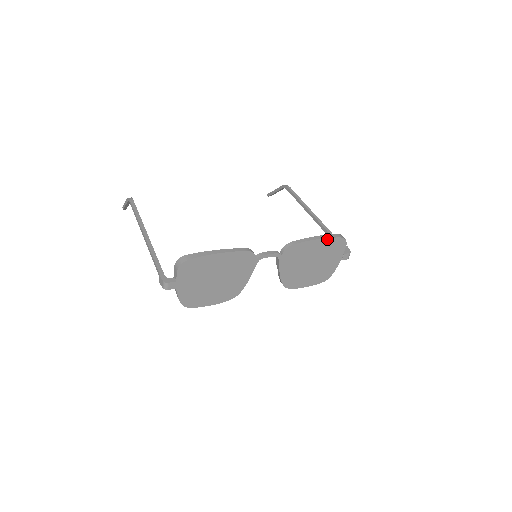
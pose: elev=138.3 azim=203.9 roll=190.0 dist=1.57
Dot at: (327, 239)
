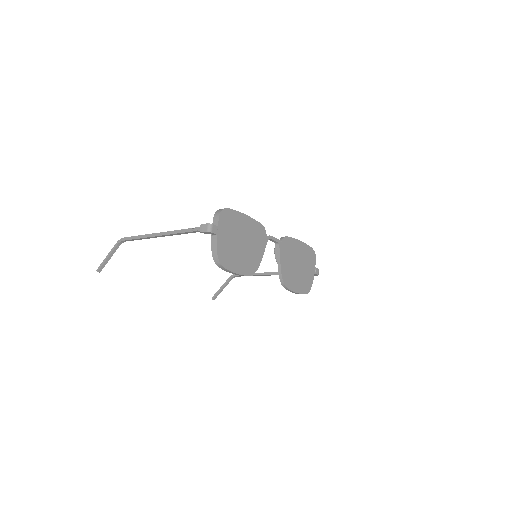
Dot at: (305, 245)
